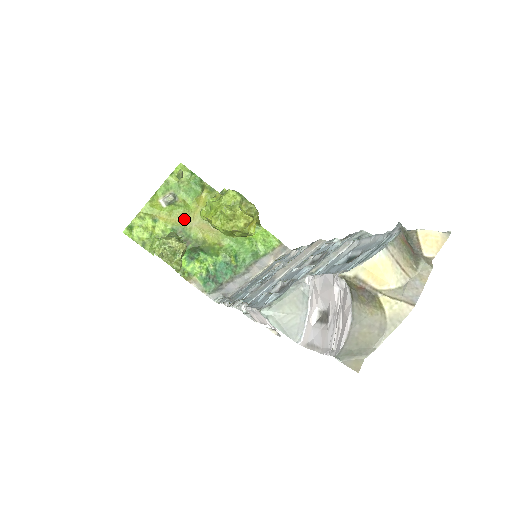
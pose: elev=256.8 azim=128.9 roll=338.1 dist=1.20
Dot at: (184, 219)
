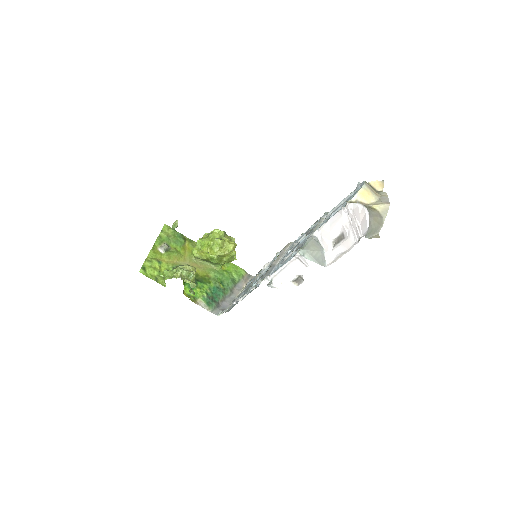
Dot at: (179, 261)
